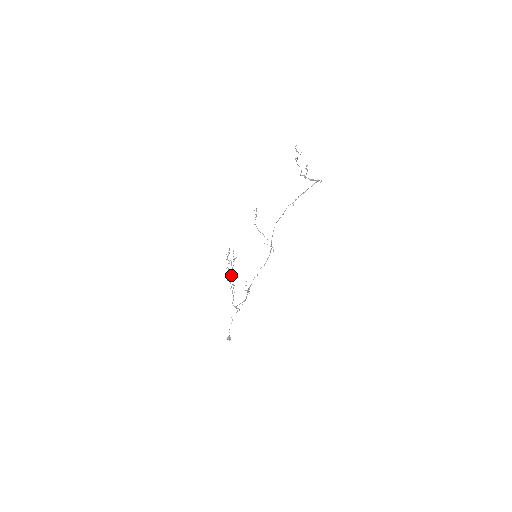
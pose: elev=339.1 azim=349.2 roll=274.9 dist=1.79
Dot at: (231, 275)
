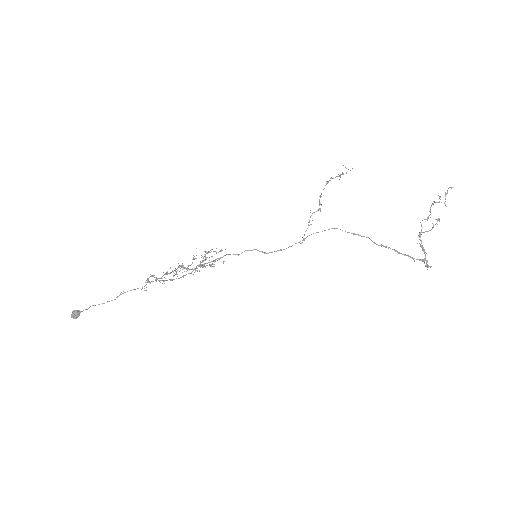
Dot at: (187, 267)
